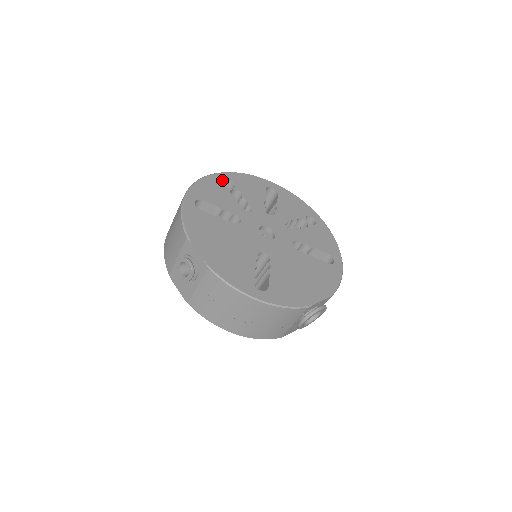
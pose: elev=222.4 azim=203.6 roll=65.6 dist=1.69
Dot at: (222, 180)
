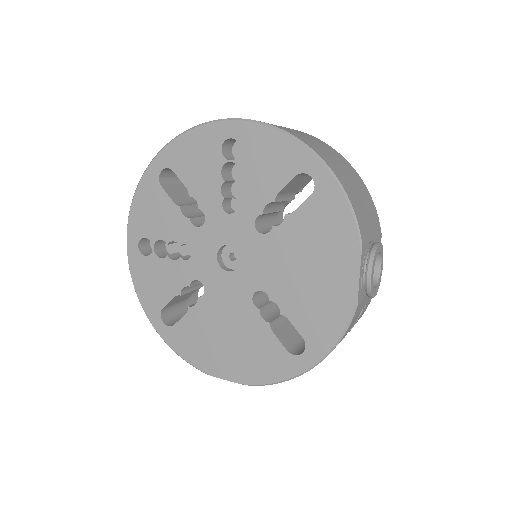
Dot at: (138, 252)
